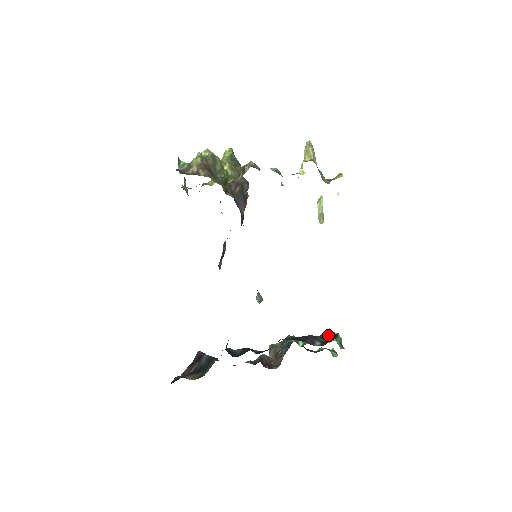
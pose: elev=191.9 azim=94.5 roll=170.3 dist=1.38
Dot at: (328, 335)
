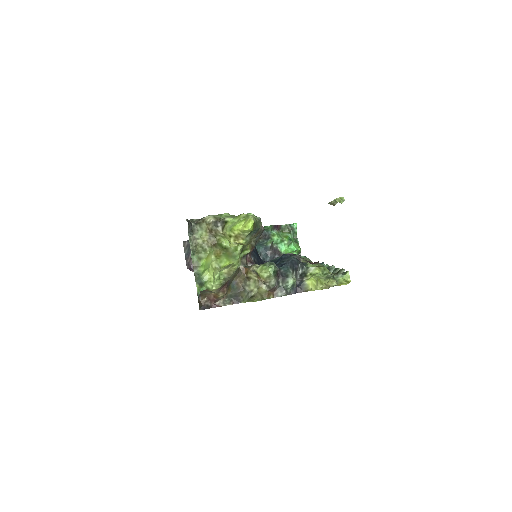
Dot at: occluded
